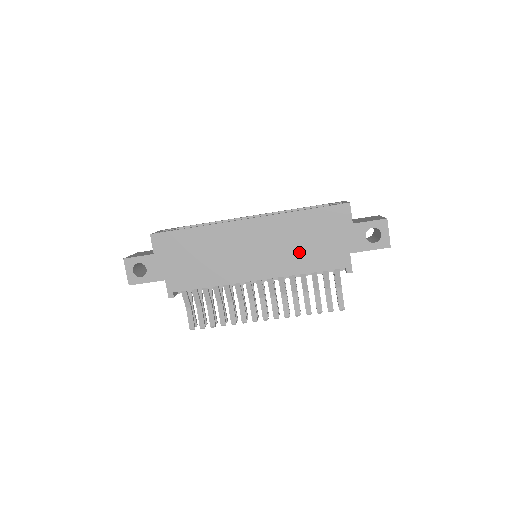
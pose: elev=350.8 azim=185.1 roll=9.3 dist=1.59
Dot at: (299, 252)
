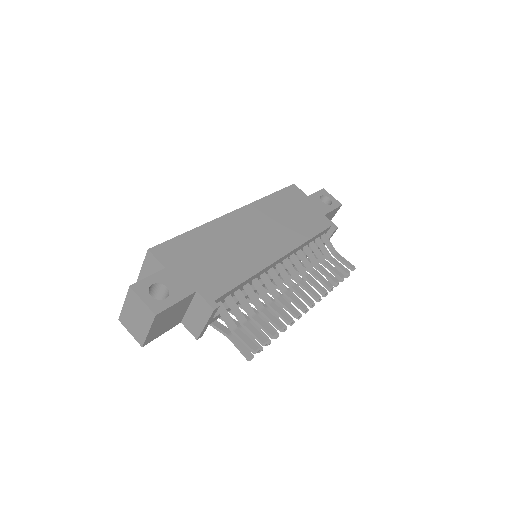
Dot at: (292, 224)
